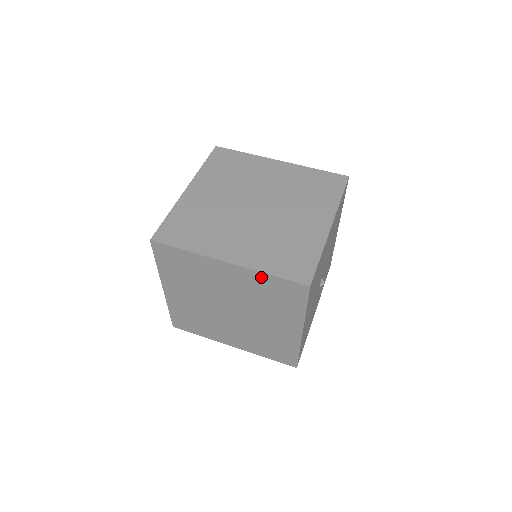
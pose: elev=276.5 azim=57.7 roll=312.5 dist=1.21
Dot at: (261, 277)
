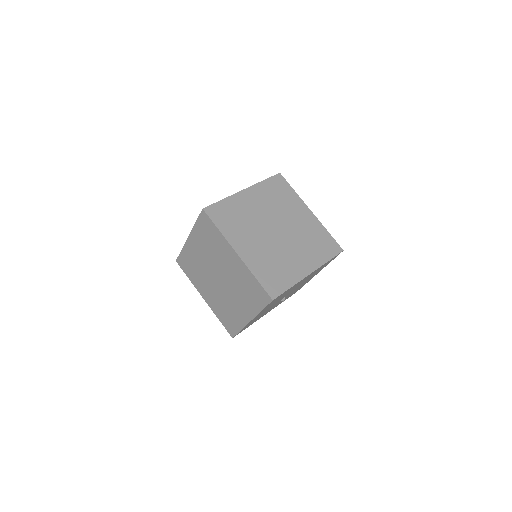
Dot at: (250, 275)
